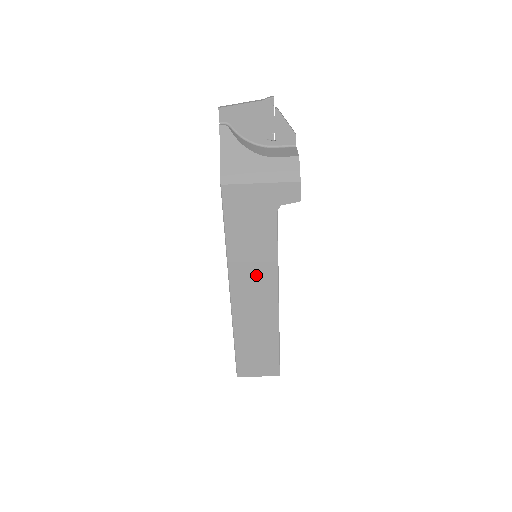
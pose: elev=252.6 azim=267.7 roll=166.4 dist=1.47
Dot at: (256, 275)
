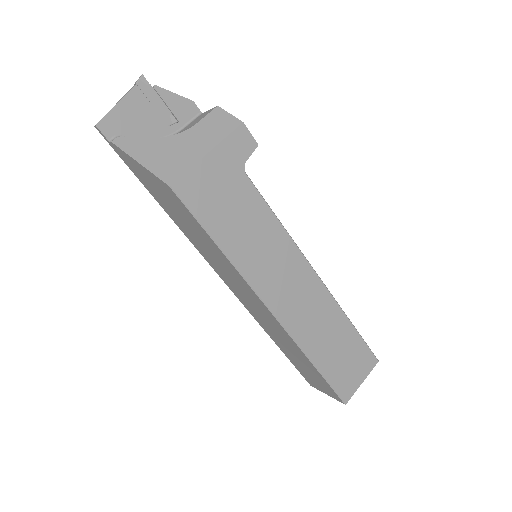
Dot at: (278, 265)
